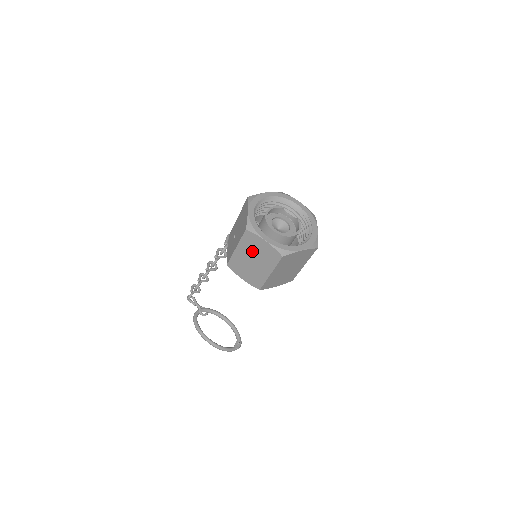
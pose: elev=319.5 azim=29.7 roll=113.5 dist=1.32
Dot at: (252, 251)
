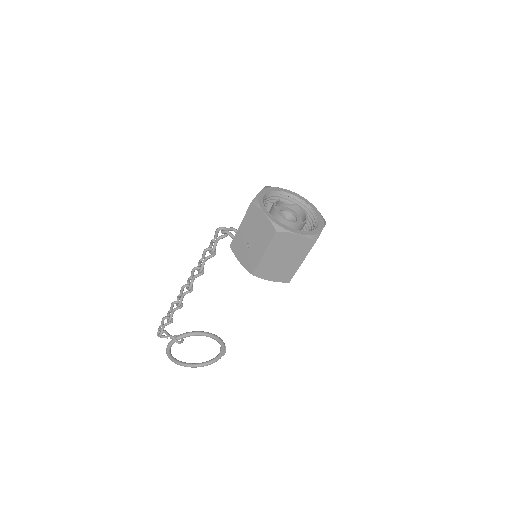
Dot at: (282, 250)
